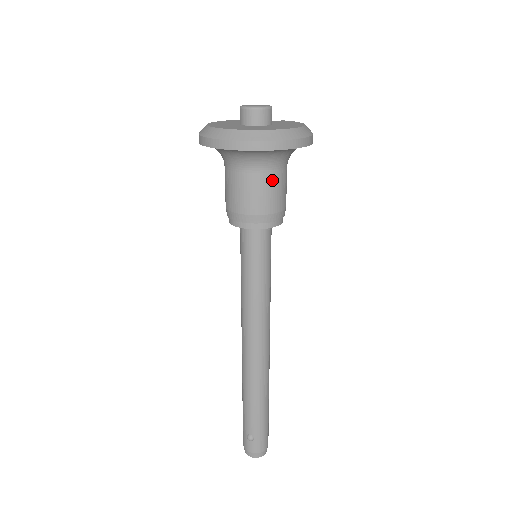
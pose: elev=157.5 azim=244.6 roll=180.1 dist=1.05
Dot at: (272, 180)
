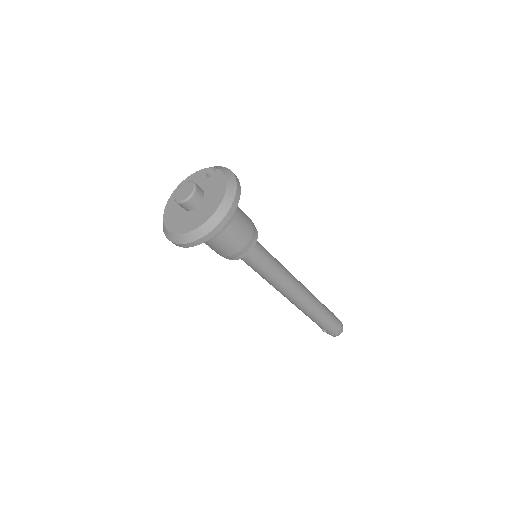
Dot at: (225, 237)
